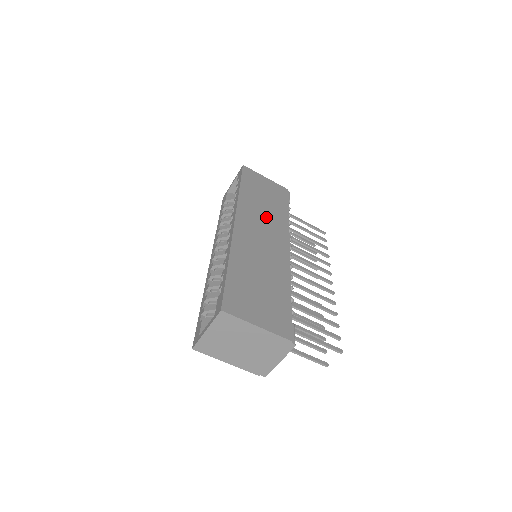
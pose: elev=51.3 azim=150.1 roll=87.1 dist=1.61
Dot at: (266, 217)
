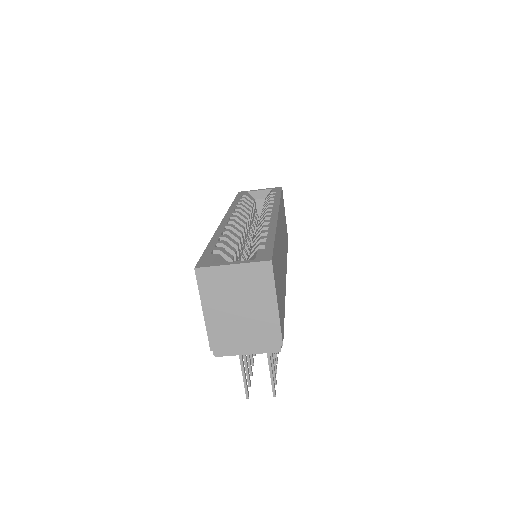
Dot at: occluded
